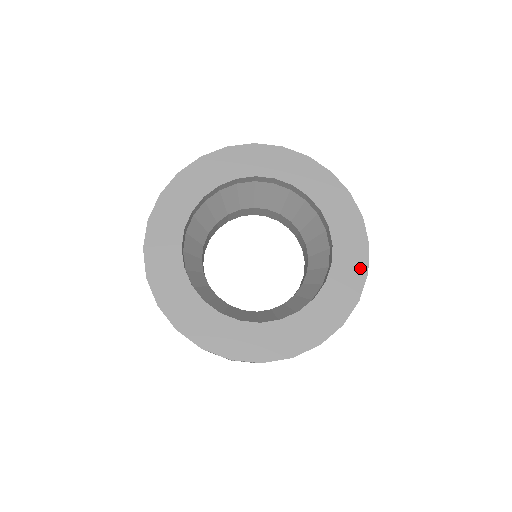
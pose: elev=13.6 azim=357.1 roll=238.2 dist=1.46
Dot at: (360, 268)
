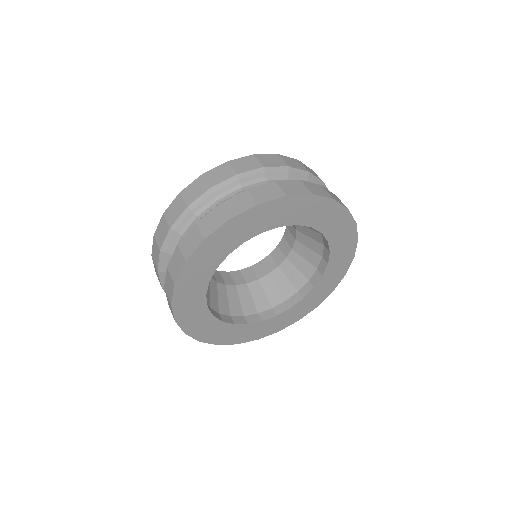
Dot at: (316, 304)
